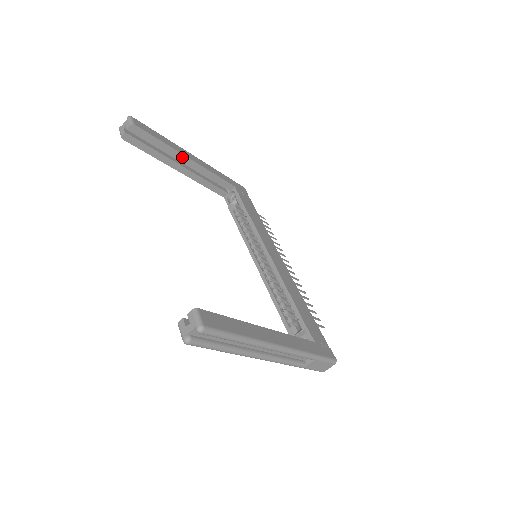
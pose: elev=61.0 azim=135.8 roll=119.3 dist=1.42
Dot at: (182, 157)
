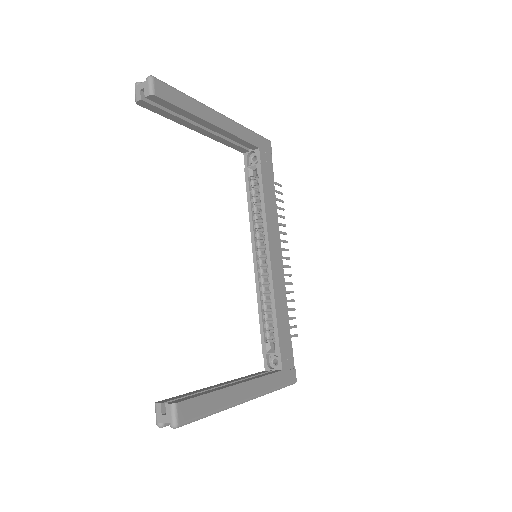
Dot at: (206, 123)
